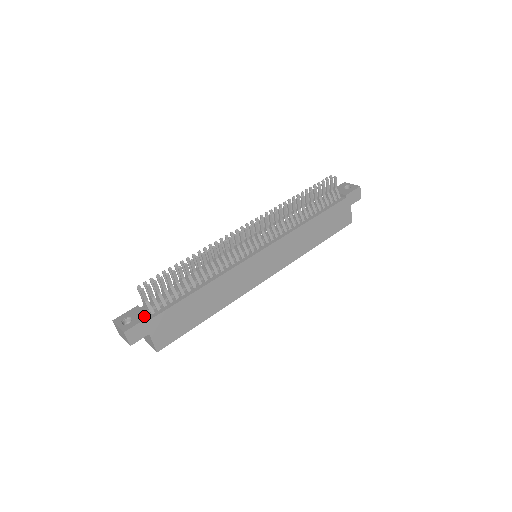
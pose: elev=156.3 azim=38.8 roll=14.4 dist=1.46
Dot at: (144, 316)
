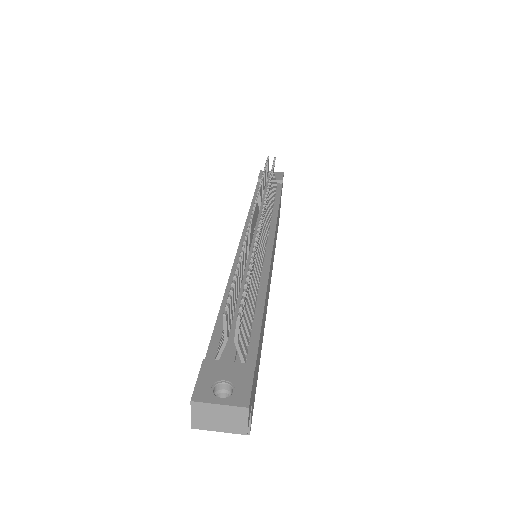
Dot at: (245, 368)
